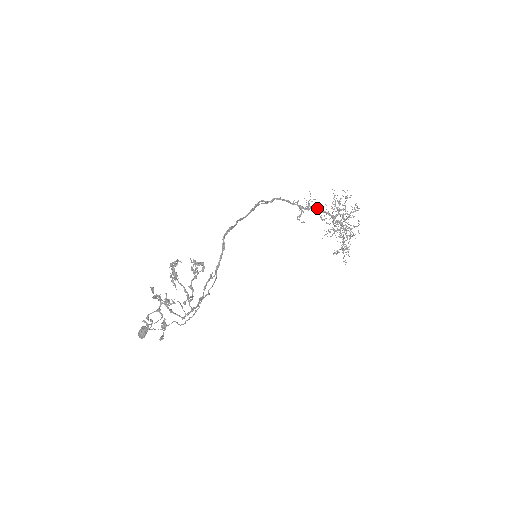
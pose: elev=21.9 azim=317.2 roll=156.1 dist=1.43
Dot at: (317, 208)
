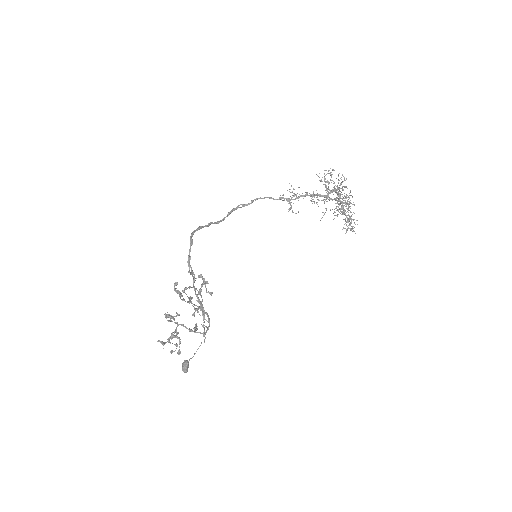
Dot at: occluded
